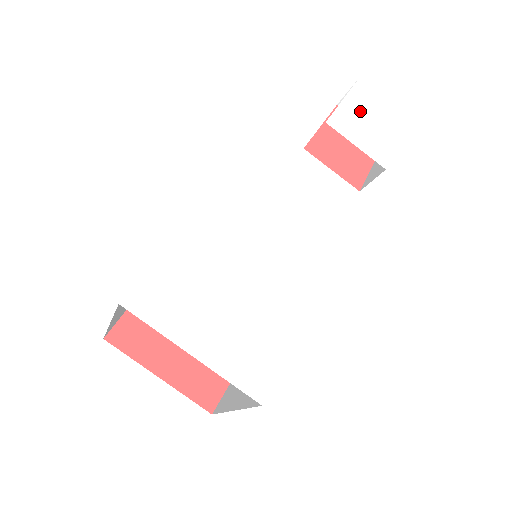
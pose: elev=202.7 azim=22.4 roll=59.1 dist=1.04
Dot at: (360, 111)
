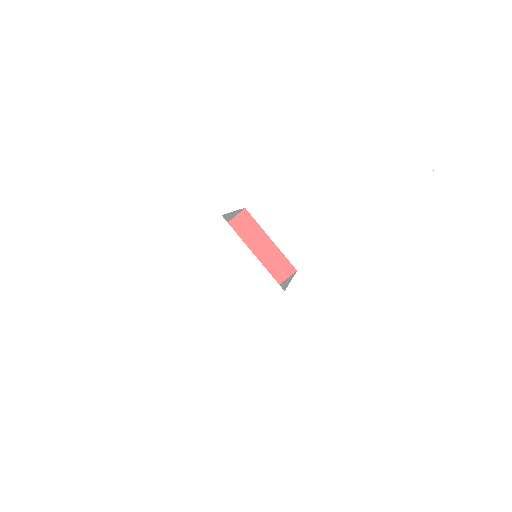
Dot at: (370, 162)
